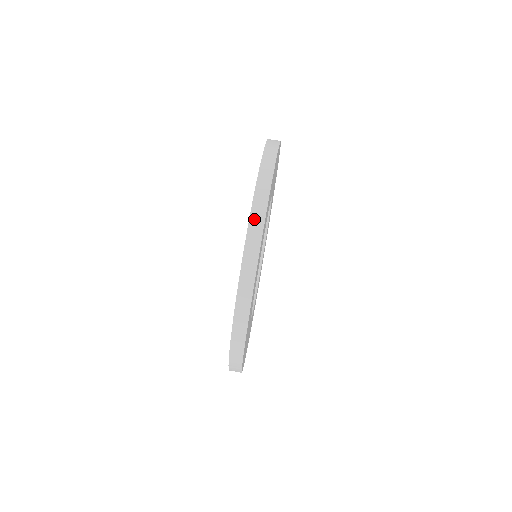
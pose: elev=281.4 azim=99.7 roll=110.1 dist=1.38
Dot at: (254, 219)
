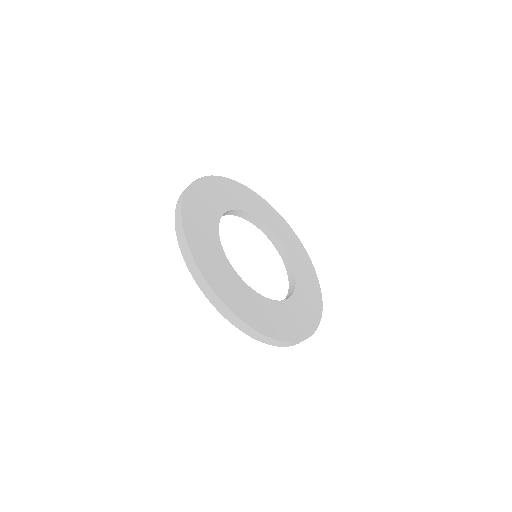
Dot at: (183, 251)
